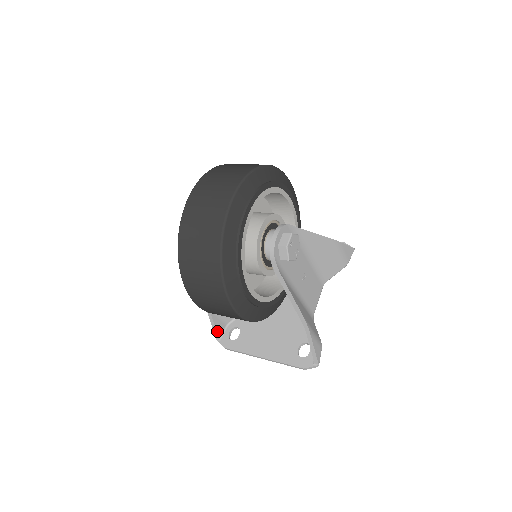
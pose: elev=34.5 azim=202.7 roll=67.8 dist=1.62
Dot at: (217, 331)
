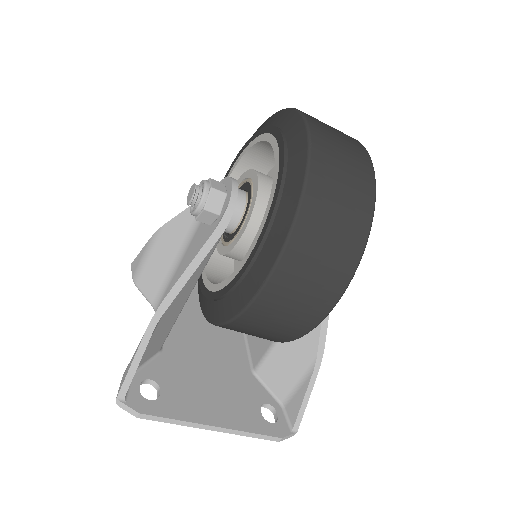
Dot at: (131, 379)
